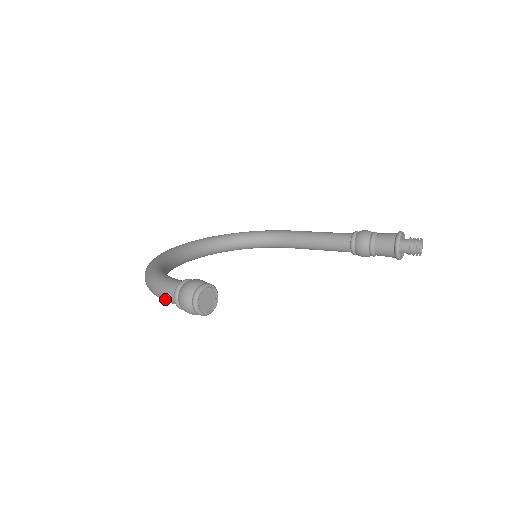
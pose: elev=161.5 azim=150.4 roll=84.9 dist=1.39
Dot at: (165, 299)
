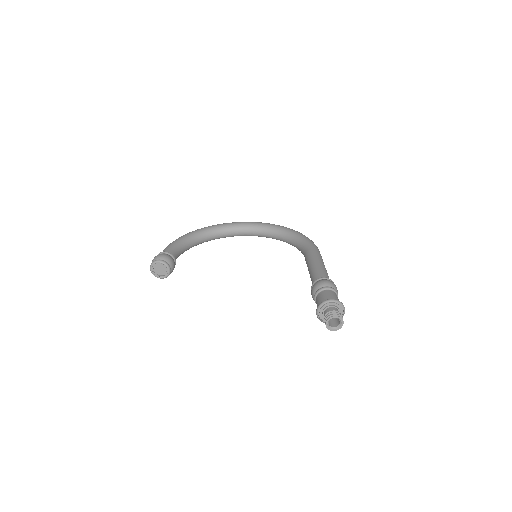
Dot at: occluded
